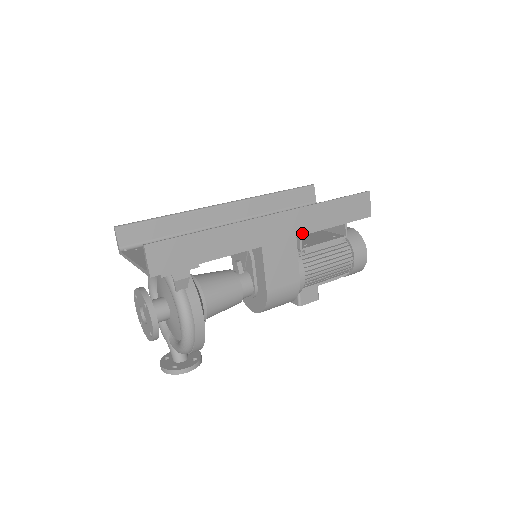
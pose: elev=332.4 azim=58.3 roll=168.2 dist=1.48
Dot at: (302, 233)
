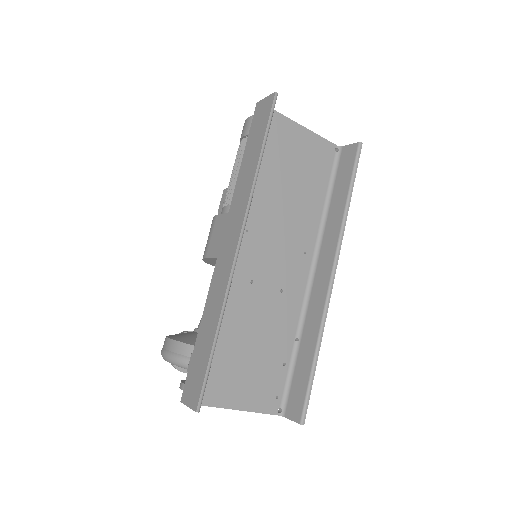
Dot at: occluded
